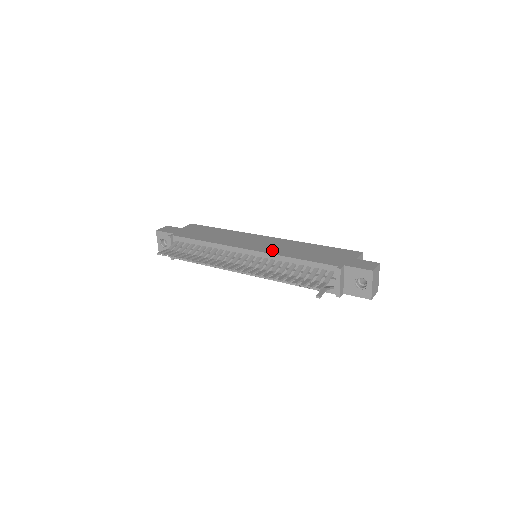
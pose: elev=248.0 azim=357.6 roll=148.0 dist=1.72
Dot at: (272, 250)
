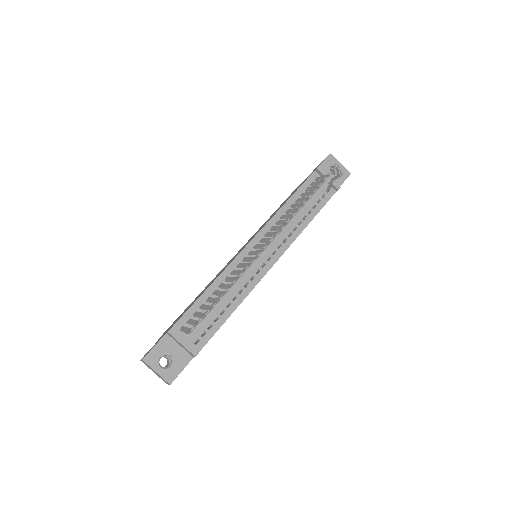
Dot at: occluded
